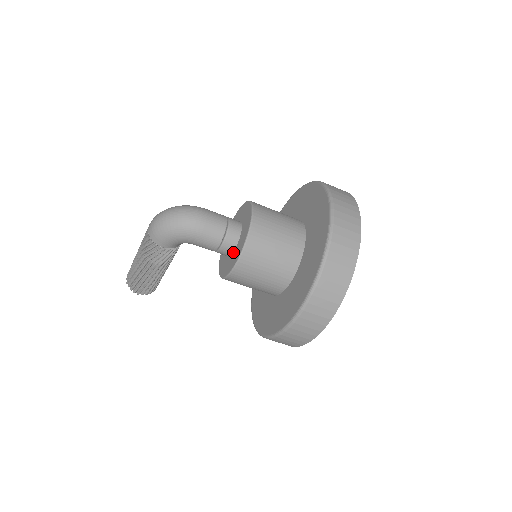
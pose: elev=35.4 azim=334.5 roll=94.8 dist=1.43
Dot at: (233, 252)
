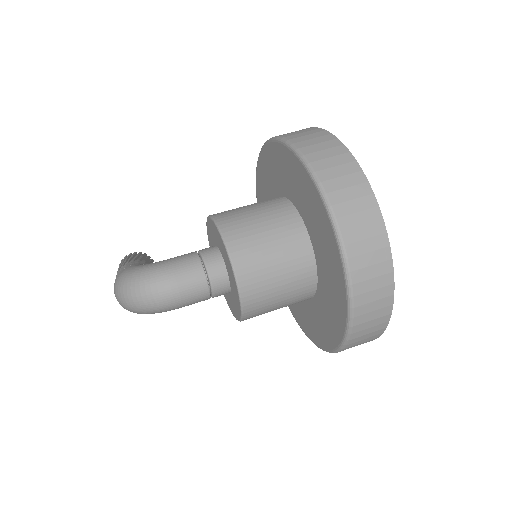
Dot at: (229, 294)
